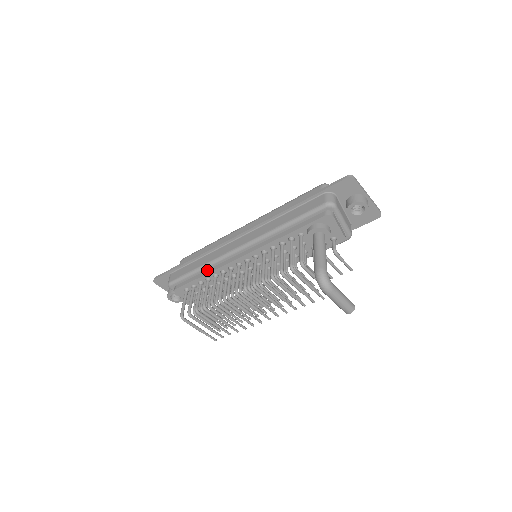
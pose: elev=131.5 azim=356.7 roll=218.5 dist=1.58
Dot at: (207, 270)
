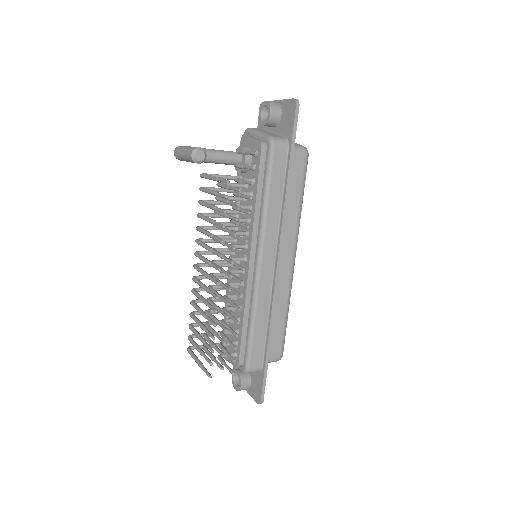
Dot at: occluded
